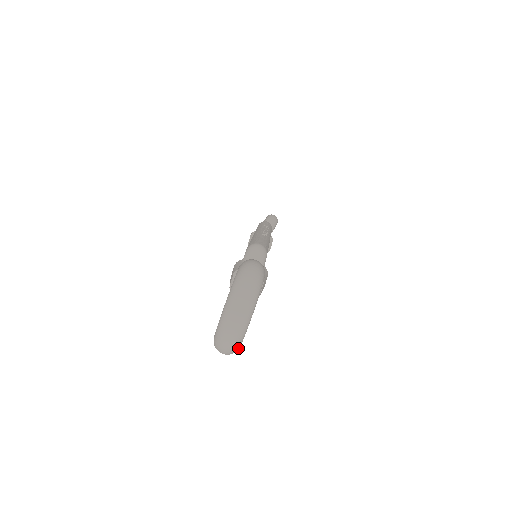
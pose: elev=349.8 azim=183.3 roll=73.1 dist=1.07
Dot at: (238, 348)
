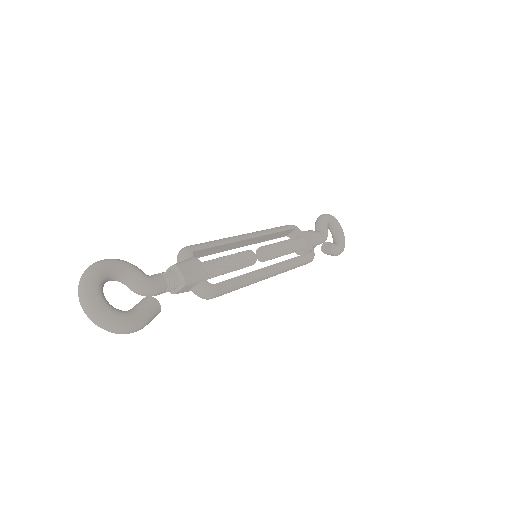
Dot at: (116, 320)
